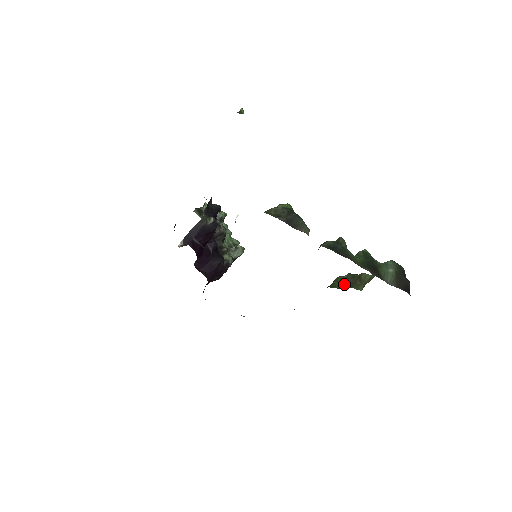
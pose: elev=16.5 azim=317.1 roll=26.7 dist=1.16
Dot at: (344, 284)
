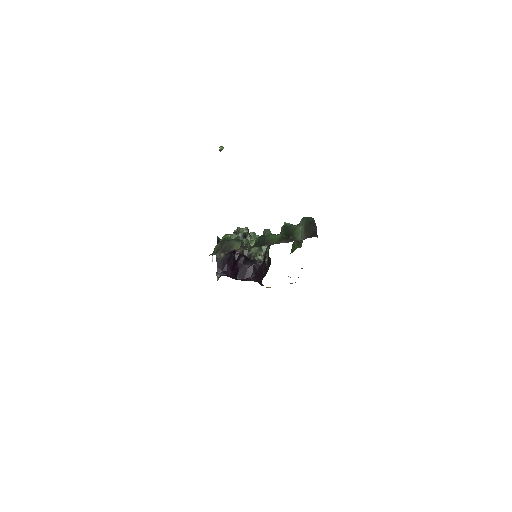
Dot at: (295, 247)
